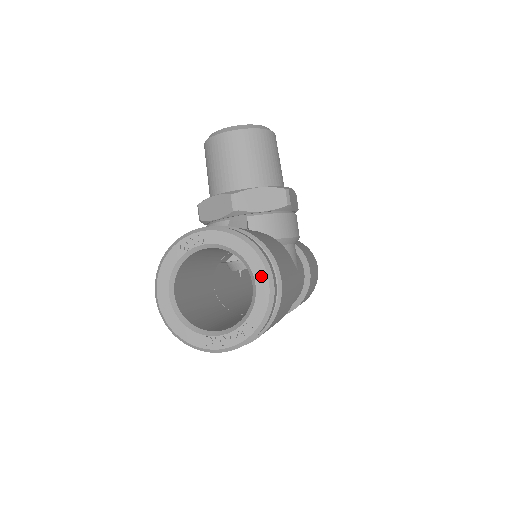
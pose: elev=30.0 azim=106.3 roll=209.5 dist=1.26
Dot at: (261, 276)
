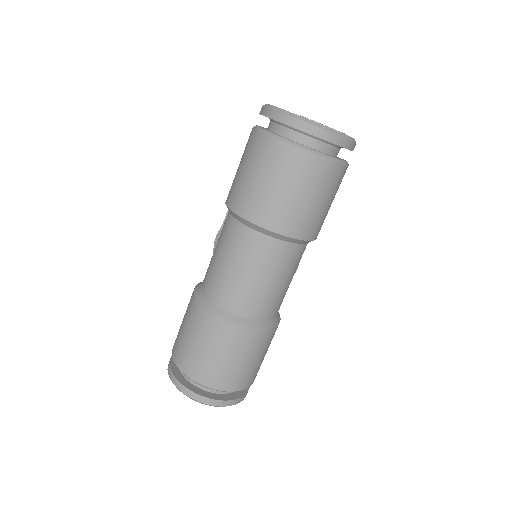
Dot at: occluded
